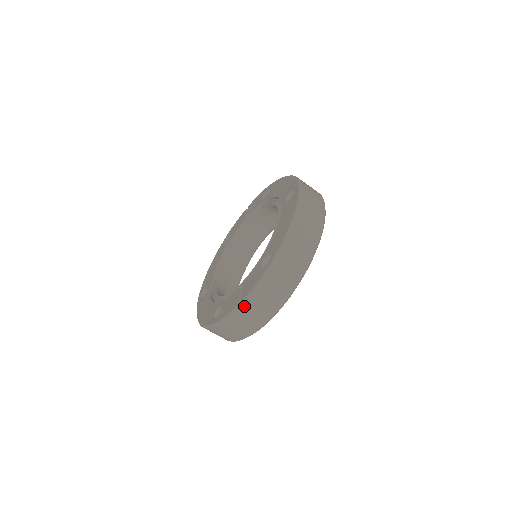
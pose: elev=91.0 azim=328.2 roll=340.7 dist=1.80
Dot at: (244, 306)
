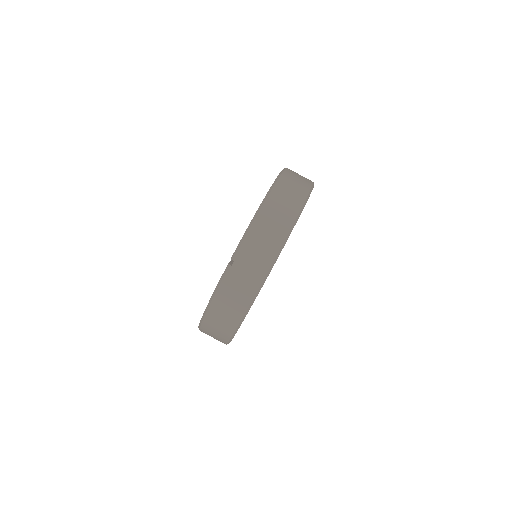
Dot at: (234, 262)
